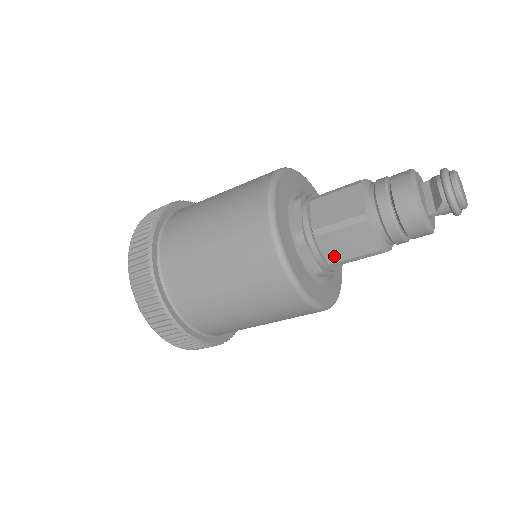
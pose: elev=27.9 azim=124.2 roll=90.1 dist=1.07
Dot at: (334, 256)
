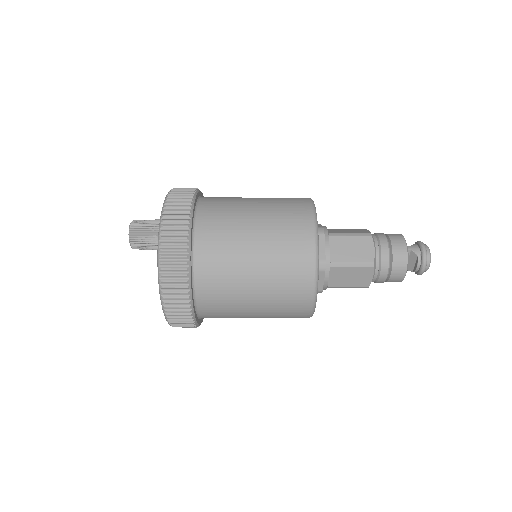
Dot at: occluded
